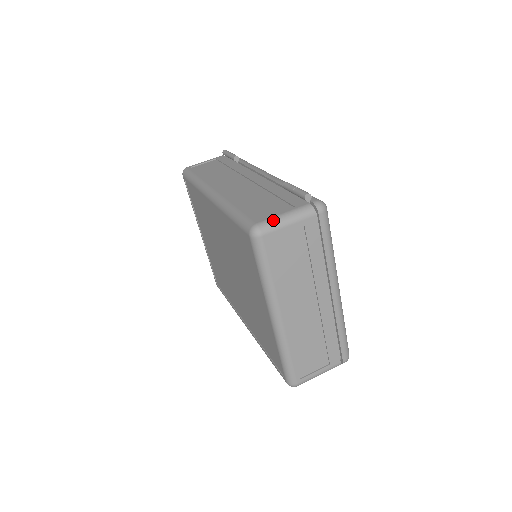
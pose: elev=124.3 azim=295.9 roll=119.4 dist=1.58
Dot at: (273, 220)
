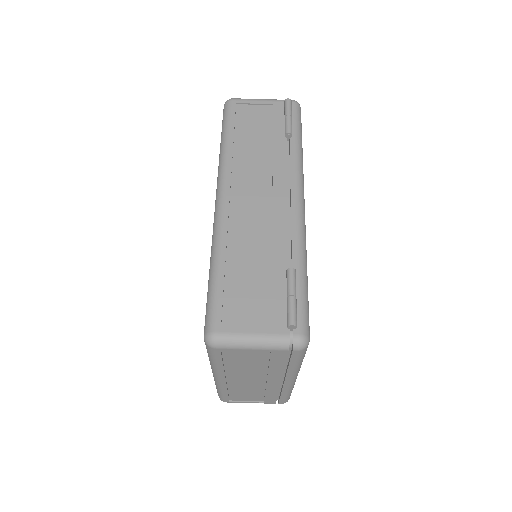
Dot at: (235, 339)
